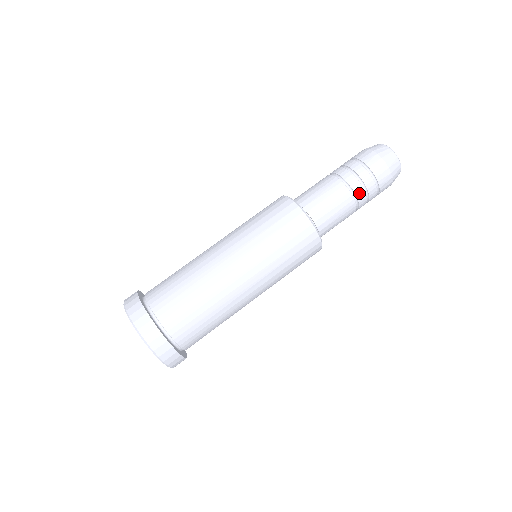
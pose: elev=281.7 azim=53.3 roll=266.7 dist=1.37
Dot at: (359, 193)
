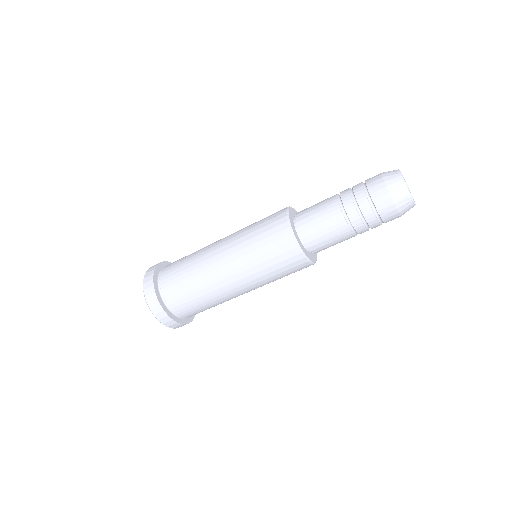
Dot at: (363, 232)
